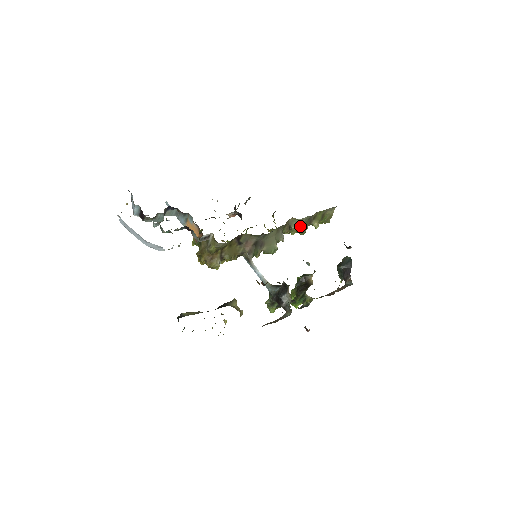
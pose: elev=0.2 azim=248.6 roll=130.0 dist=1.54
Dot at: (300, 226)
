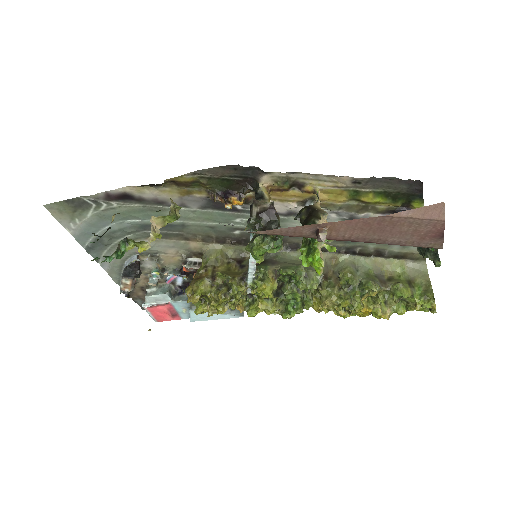
Dot at: (356, 275)
